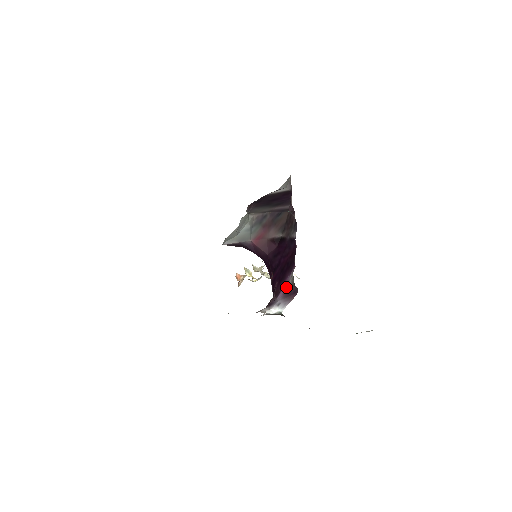
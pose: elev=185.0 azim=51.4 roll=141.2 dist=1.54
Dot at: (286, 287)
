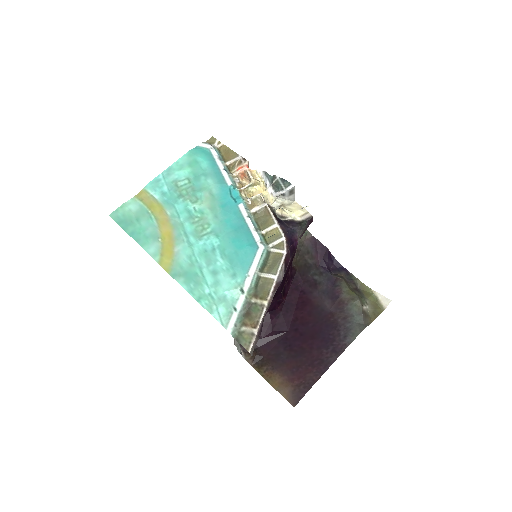
Dot at: (299, 239)
